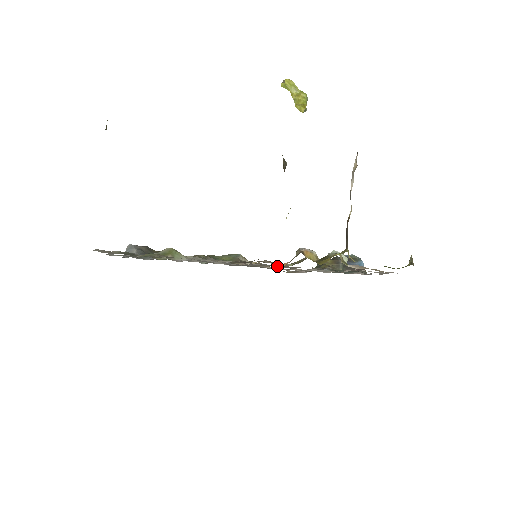
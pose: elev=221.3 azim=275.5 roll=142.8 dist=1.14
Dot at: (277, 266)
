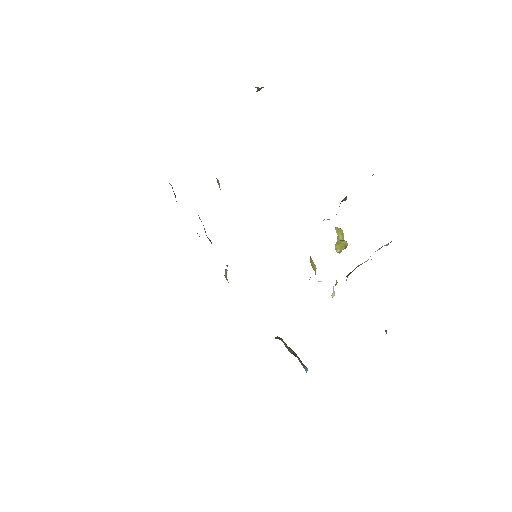
Dot at: occluded
